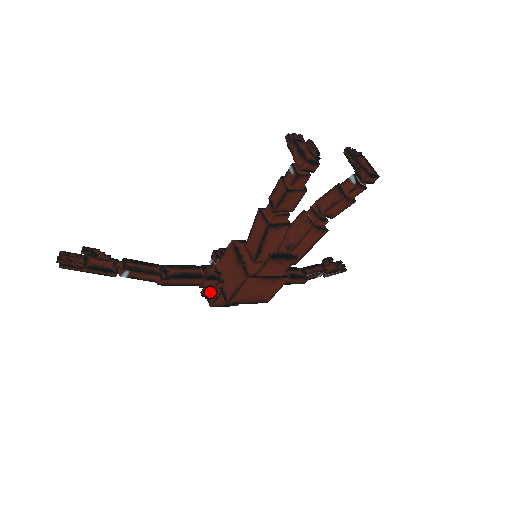
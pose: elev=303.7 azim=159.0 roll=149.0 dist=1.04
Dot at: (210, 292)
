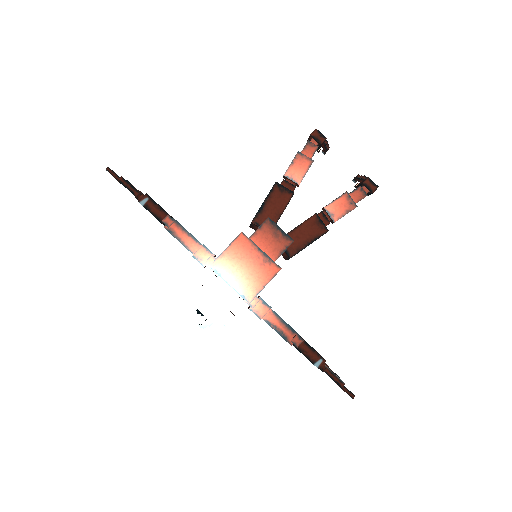
Dot at: (197, 289)
